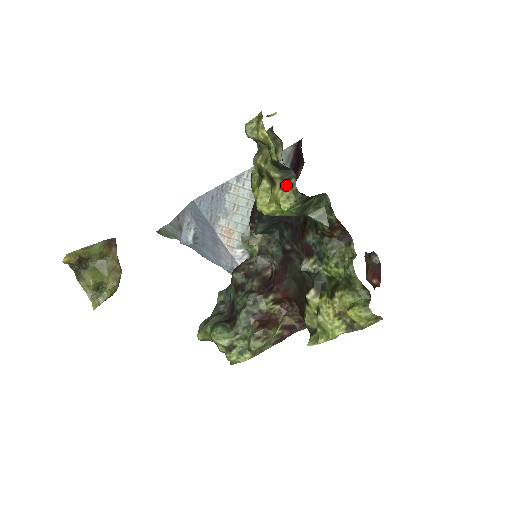
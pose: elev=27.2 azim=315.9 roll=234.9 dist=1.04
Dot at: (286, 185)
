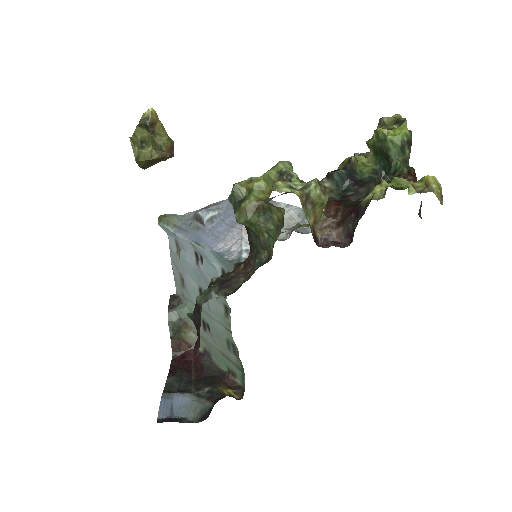
Dot at: occluded
